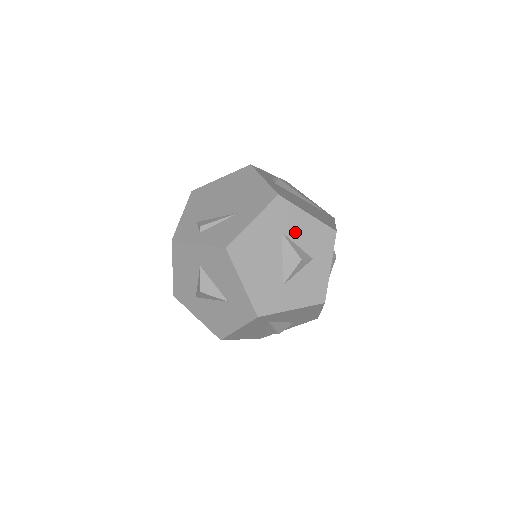
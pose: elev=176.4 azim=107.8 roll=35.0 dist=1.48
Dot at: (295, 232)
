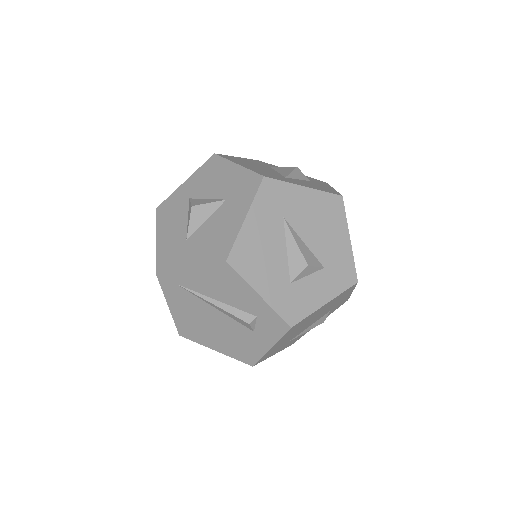
Dot at: occluded
